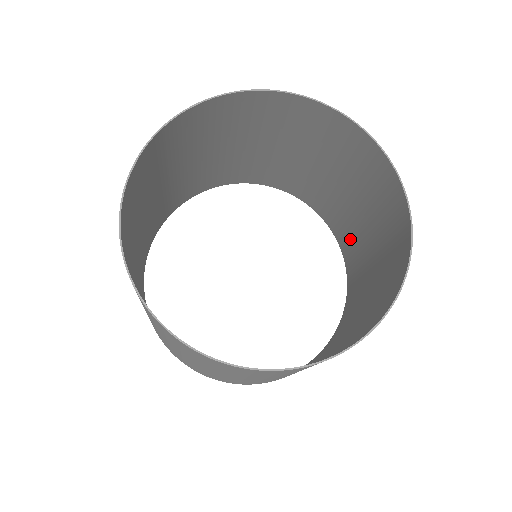
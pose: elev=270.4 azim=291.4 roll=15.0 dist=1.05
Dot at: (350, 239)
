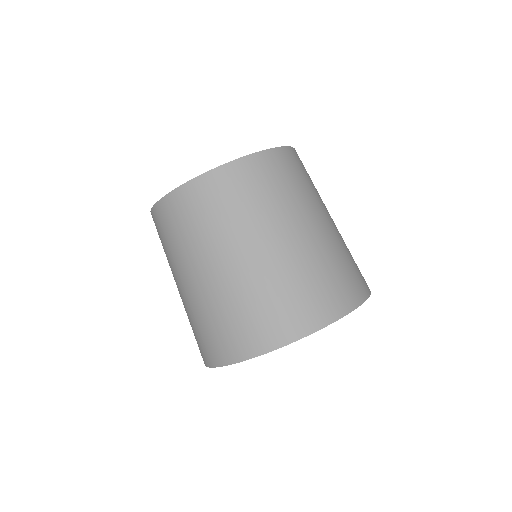
Dot at: occluded
